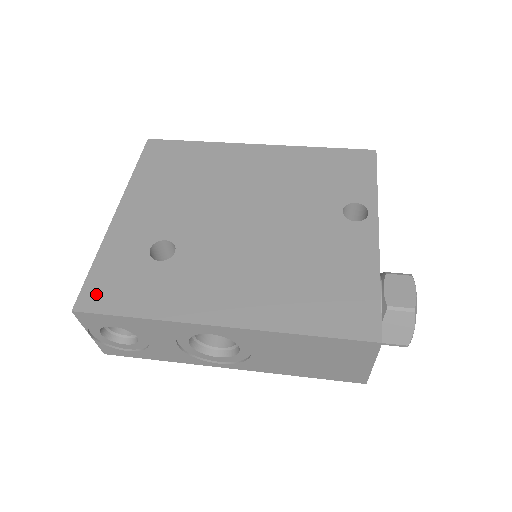
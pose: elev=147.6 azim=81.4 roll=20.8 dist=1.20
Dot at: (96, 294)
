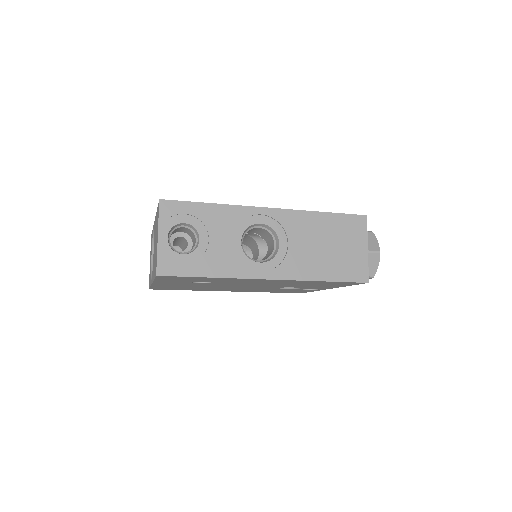
Dot at: occluded
